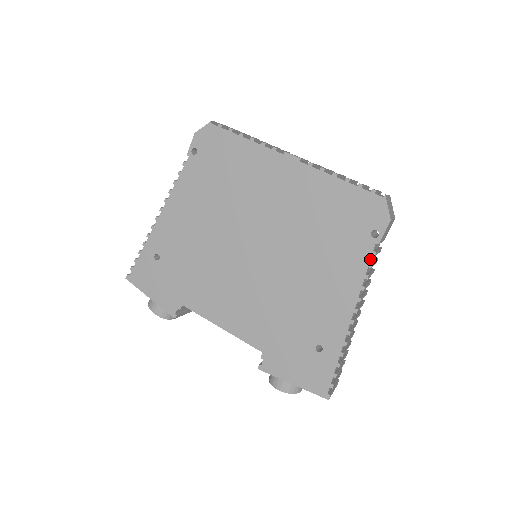
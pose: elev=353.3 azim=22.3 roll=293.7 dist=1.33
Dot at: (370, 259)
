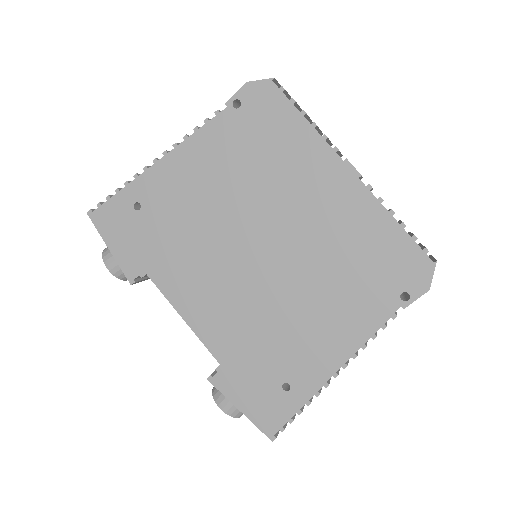
Dot at: (387, 320)
